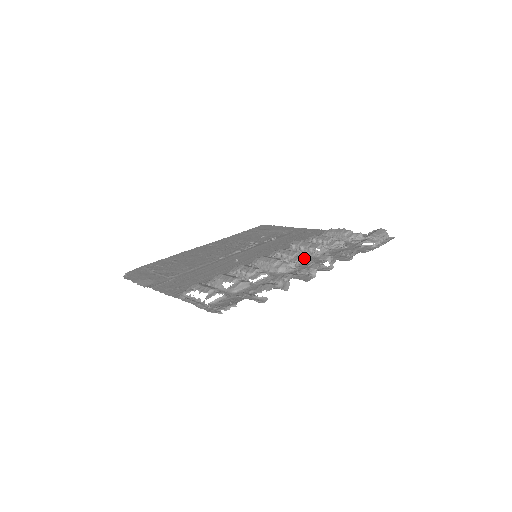
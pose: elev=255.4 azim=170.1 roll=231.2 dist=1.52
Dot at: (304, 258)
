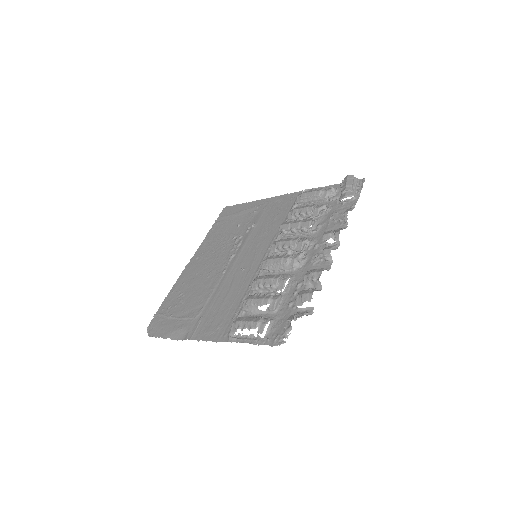
Dot at: (305, 242)
